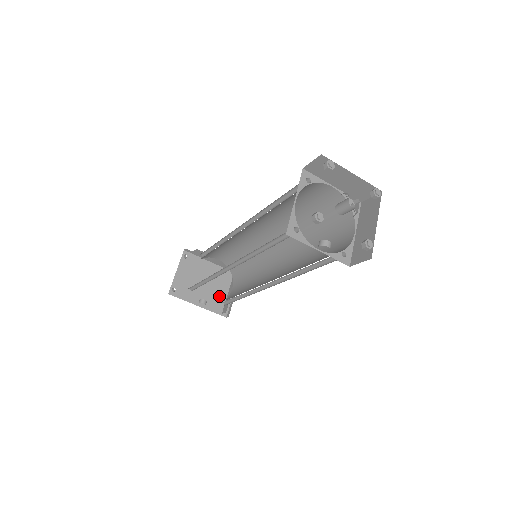
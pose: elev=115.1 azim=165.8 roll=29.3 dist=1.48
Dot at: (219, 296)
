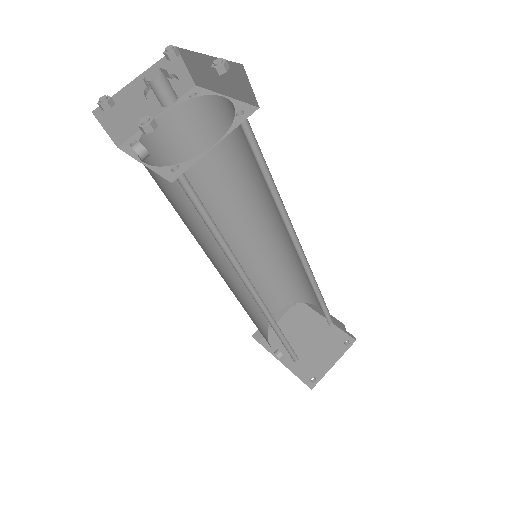
Dot at: (314, 359)
